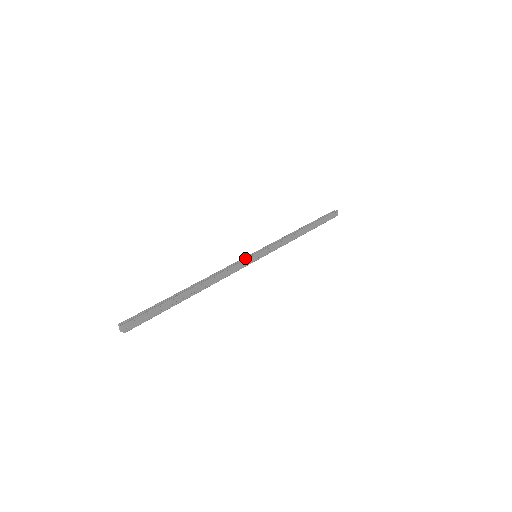
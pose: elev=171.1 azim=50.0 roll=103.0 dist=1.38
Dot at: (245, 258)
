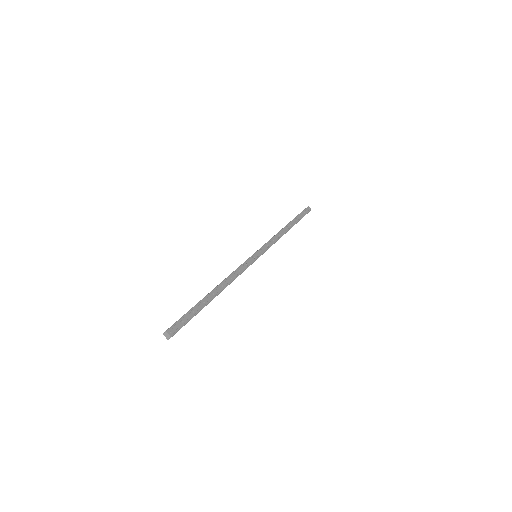
Dot at: (247, 260)
